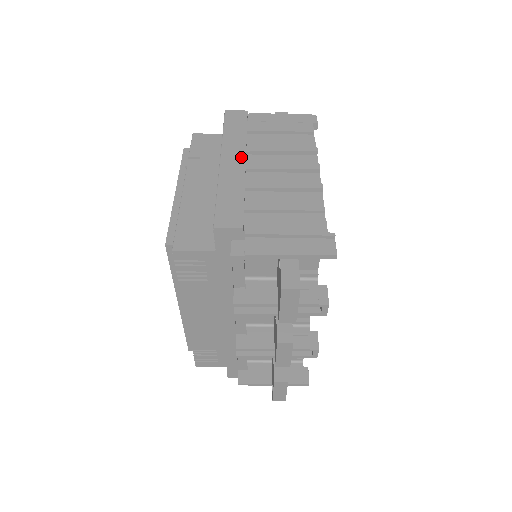
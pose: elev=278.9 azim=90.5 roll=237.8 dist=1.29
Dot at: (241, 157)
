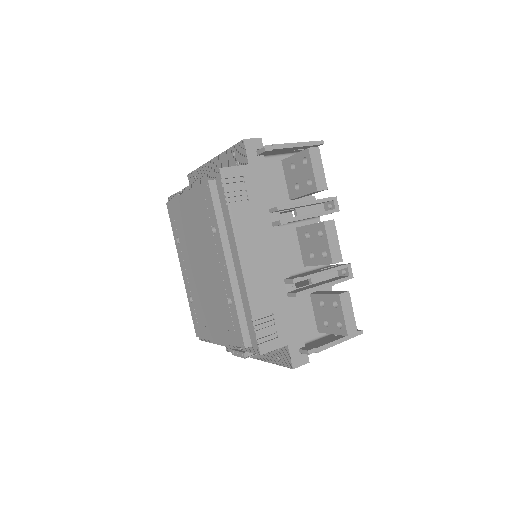
Dot at: occluded
